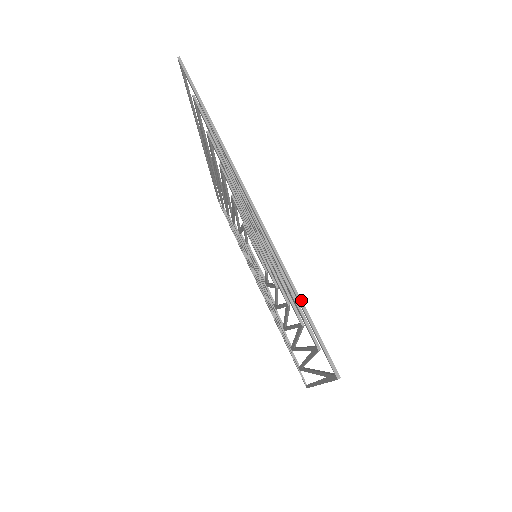
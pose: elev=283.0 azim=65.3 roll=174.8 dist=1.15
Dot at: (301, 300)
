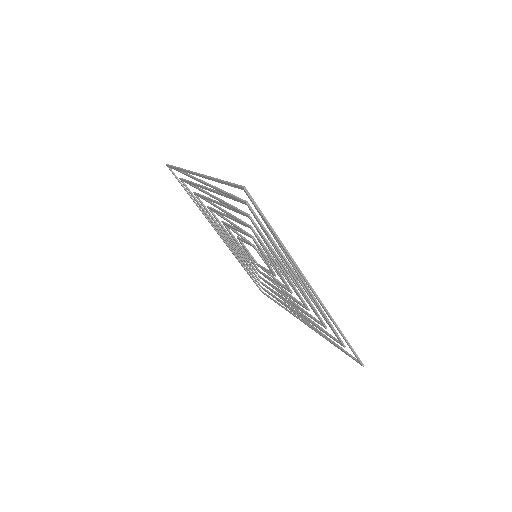
Dot at: (345, 337)
